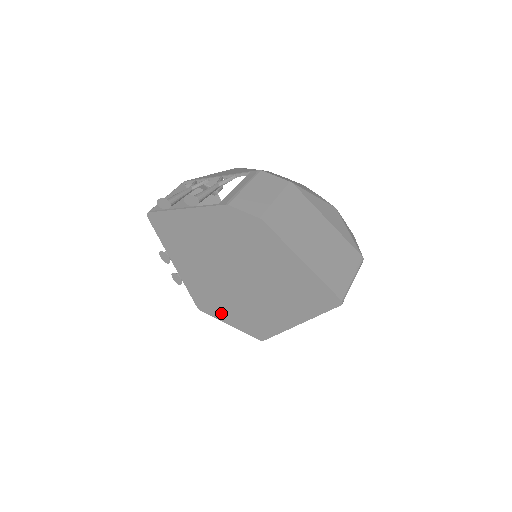
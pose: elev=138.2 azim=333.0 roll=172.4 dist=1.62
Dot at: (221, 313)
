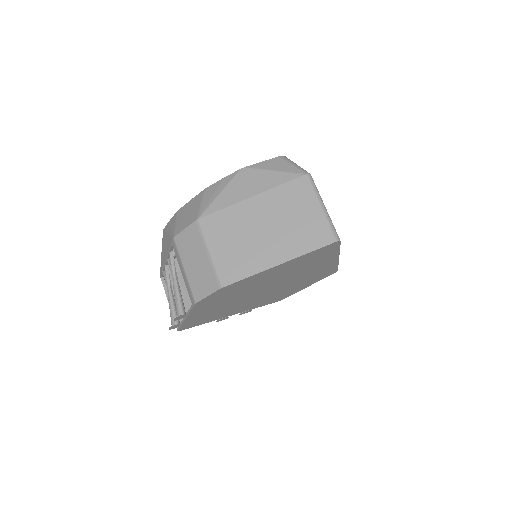
Dot at: (294, 291)
